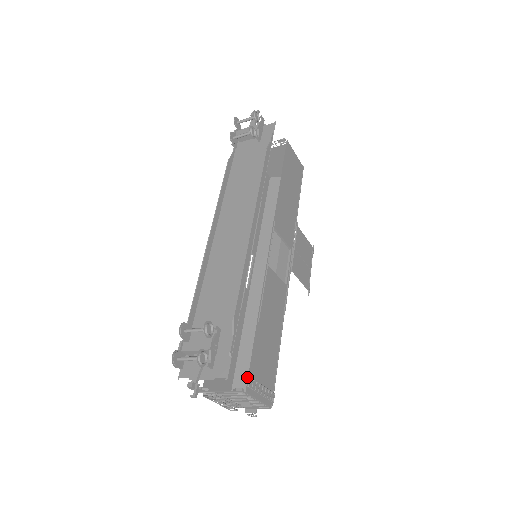
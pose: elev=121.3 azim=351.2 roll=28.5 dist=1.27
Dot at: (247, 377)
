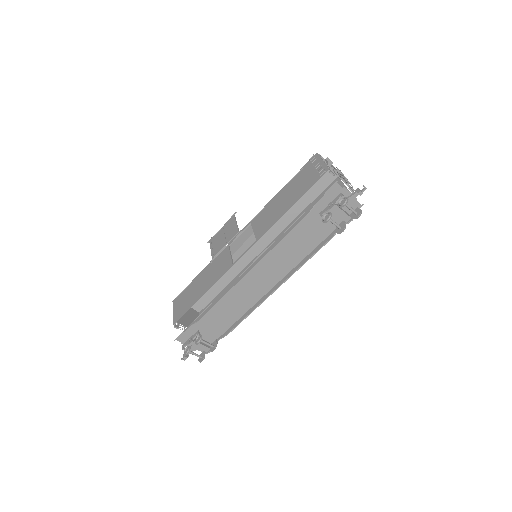
Dot at: occluded
